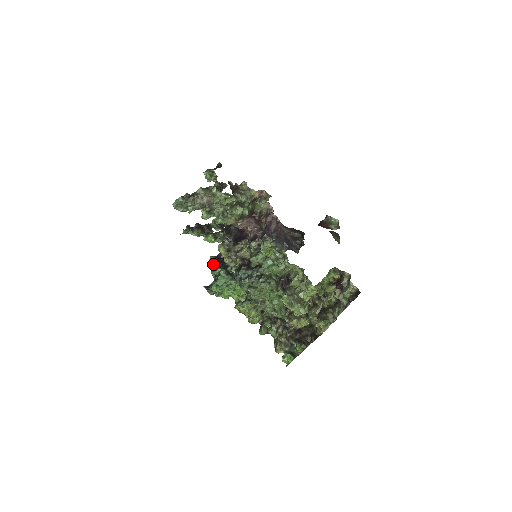
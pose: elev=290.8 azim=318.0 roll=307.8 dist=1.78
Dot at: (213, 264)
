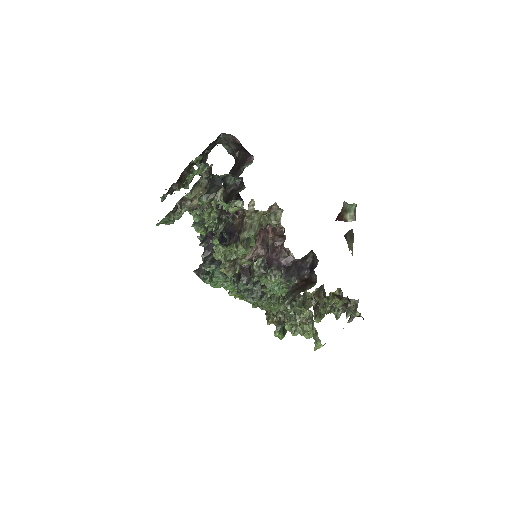
Dot at: (203, 246)
